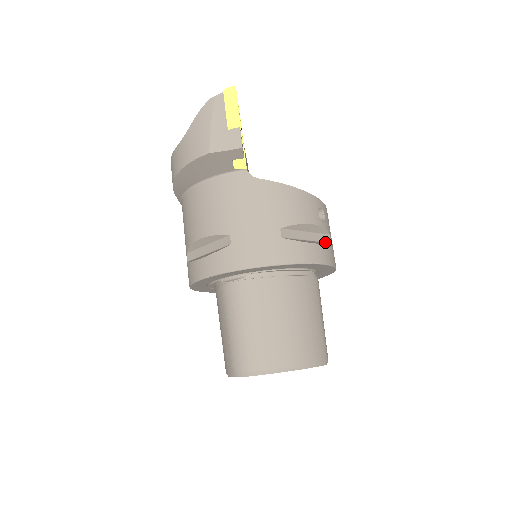
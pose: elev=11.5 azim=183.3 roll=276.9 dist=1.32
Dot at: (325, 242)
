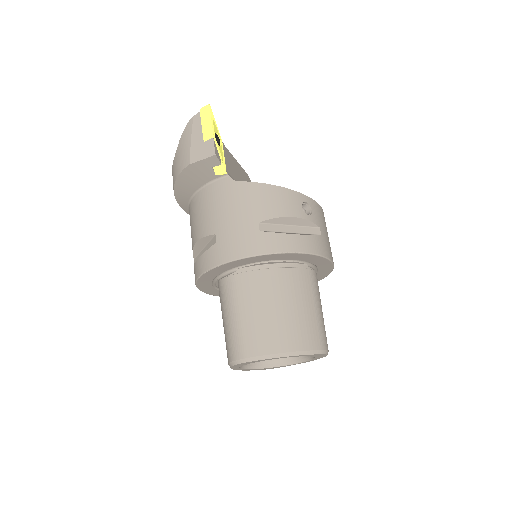
Dot at: (313, 234)
